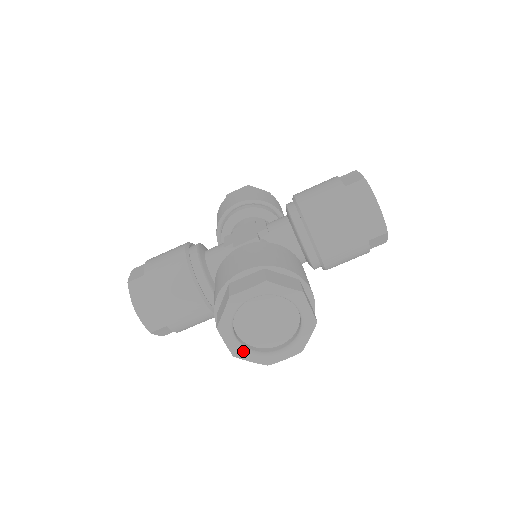
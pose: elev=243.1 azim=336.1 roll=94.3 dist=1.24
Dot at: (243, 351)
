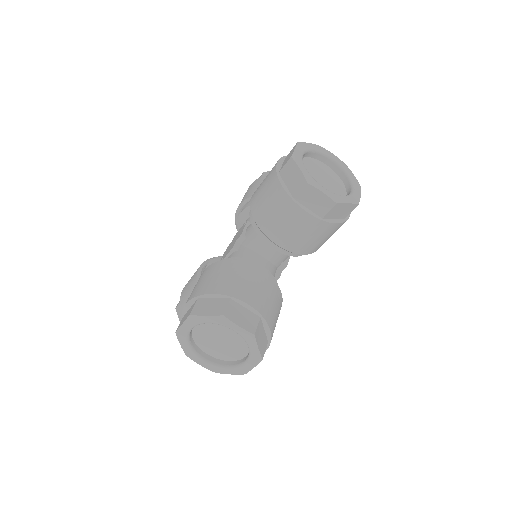
Dot at: (217, 368)
